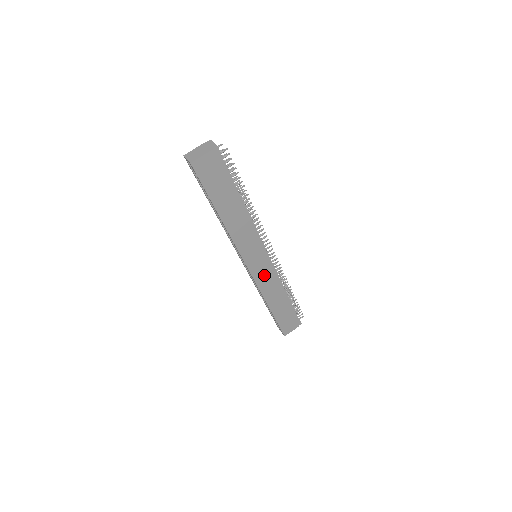
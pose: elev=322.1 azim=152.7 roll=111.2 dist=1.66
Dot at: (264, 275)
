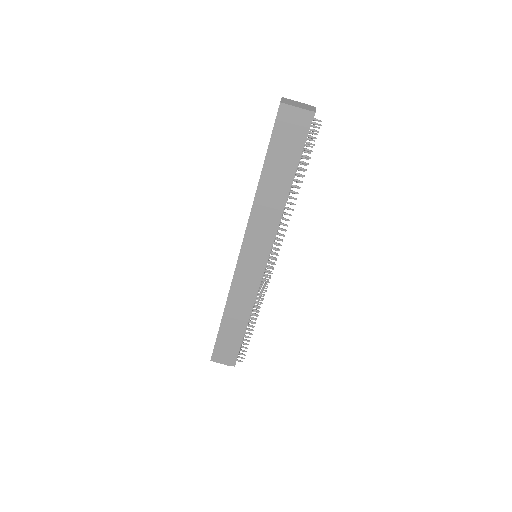
Dot at: (246, 280)
